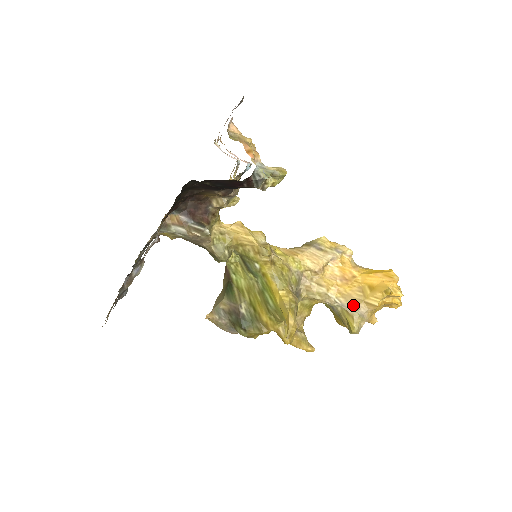
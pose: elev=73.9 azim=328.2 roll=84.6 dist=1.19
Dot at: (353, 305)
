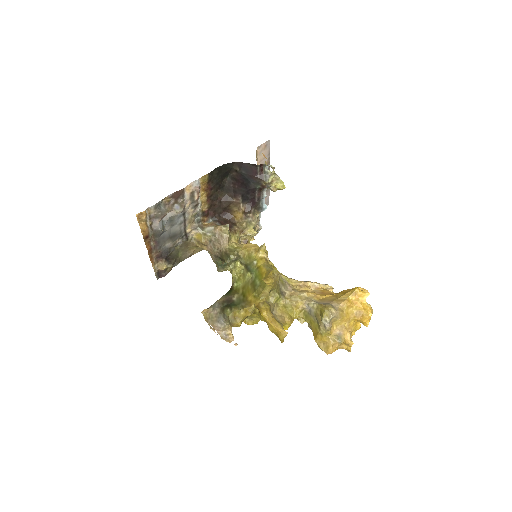
Dot at: (327, 302)
